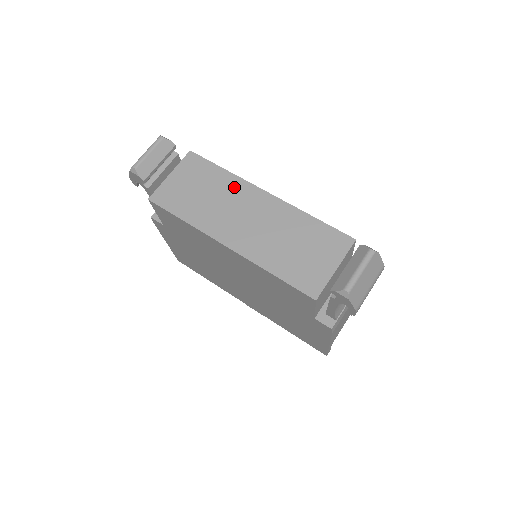
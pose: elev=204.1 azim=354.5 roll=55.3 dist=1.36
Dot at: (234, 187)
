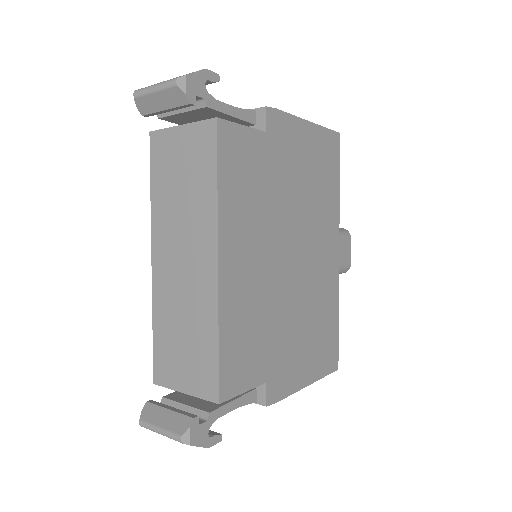
Dot at: (204, 217)
